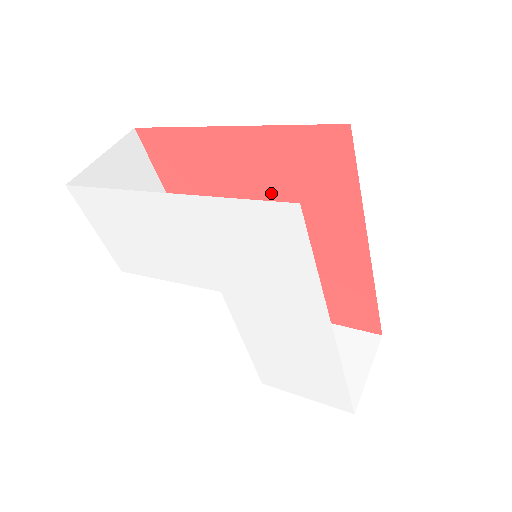
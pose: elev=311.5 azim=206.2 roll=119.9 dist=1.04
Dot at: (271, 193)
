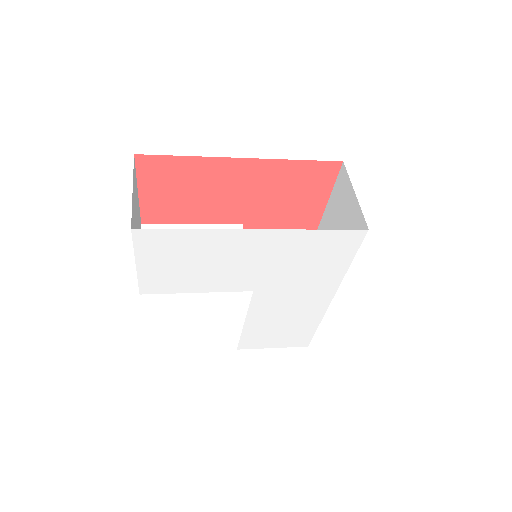
Dot at: (257, 204)
